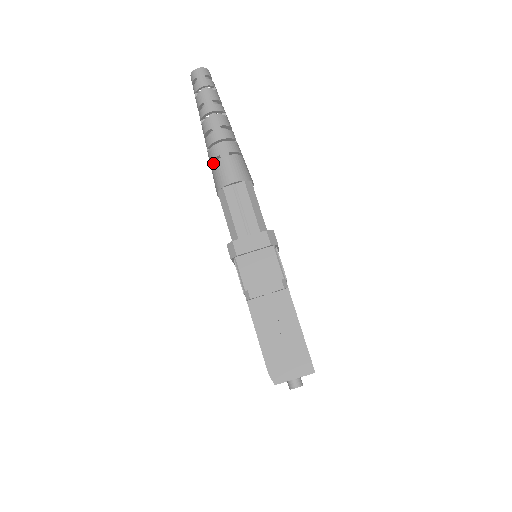
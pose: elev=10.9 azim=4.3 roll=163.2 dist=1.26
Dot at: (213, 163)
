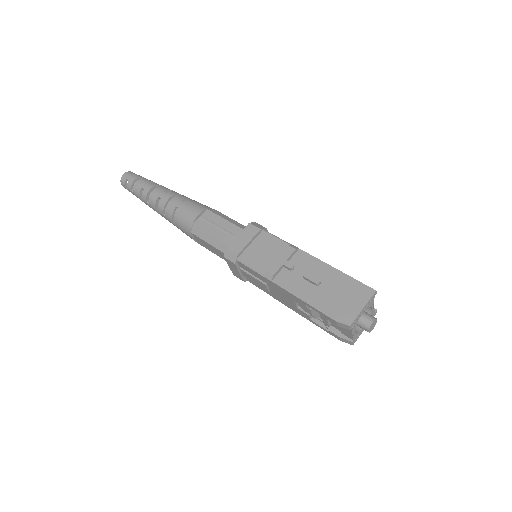
Dot at: (174, 217)
